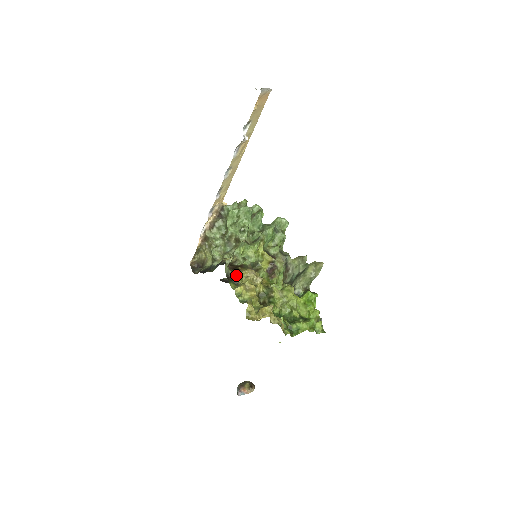
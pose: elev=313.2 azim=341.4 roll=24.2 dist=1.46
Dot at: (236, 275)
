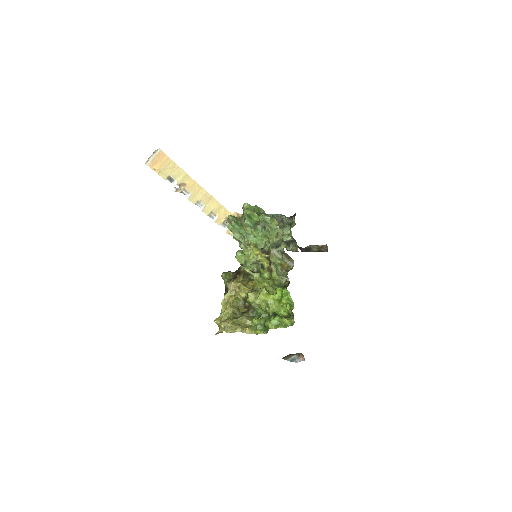
Dot at: occluded
